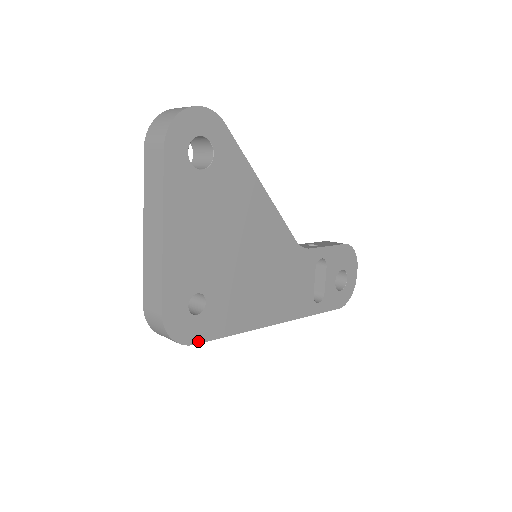
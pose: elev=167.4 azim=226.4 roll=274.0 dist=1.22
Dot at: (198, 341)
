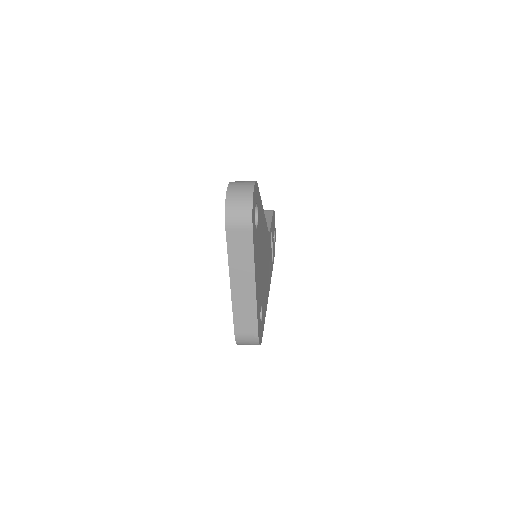
Dot at: (262, 336)
